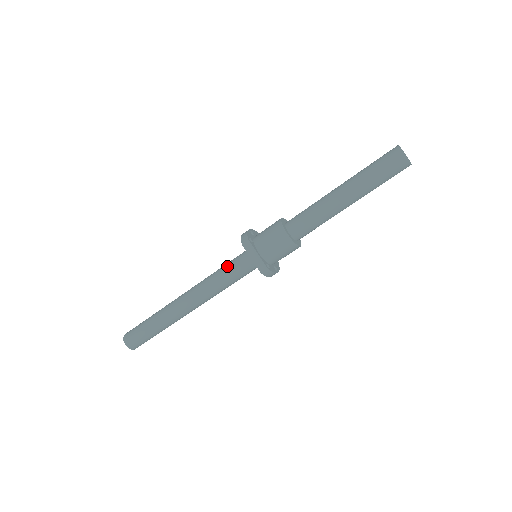
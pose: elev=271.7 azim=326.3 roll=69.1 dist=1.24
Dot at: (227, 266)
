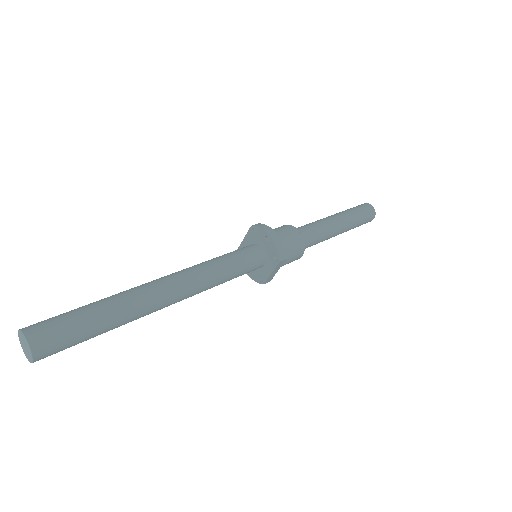
Dot at: (239, 268)
